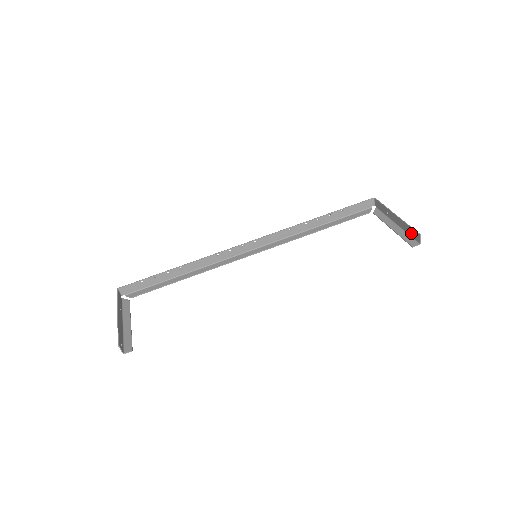
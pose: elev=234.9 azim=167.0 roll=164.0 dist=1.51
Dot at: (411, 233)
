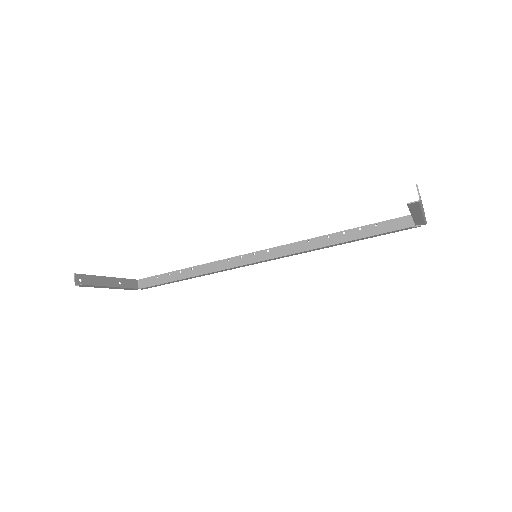
Dot at: occluded
